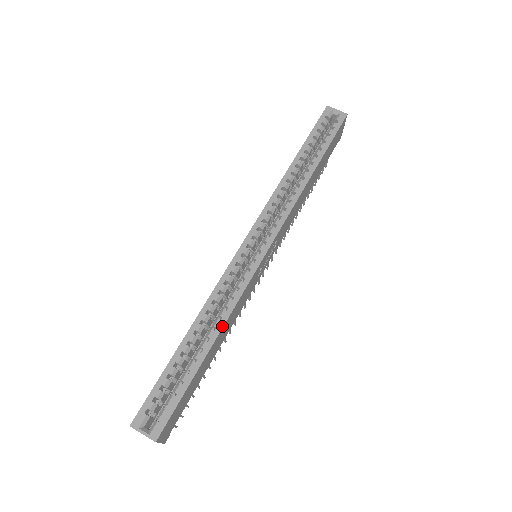
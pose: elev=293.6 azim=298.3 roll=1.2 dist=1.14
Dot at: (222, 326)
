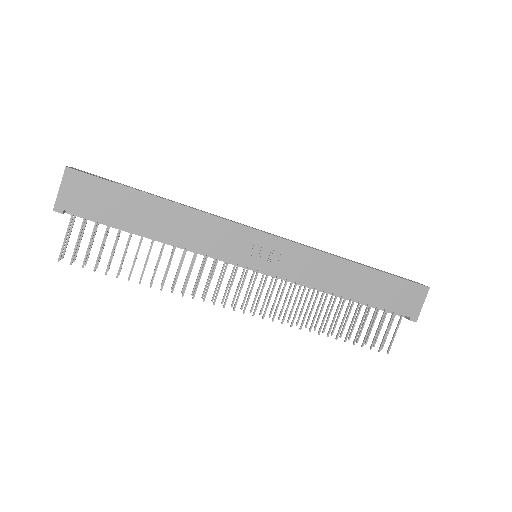
Dot at: (183, 205)
